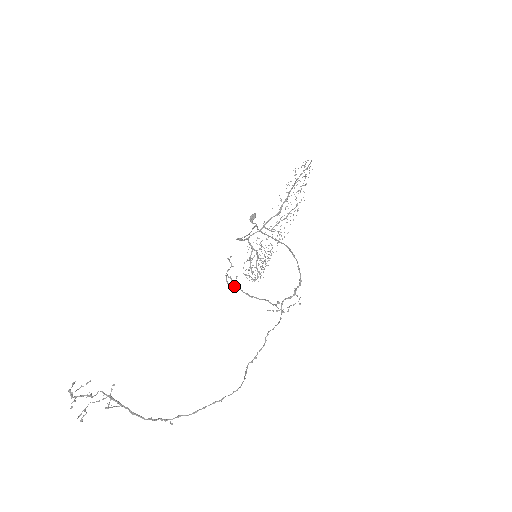
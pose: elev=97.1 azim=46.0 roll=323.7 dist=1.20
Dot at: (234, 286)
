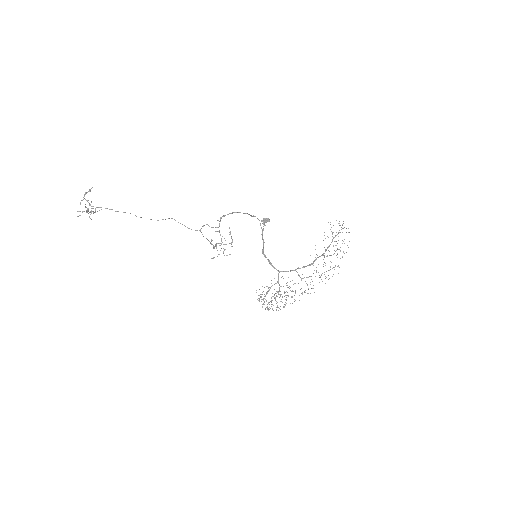
Dot at: (216, 245)
